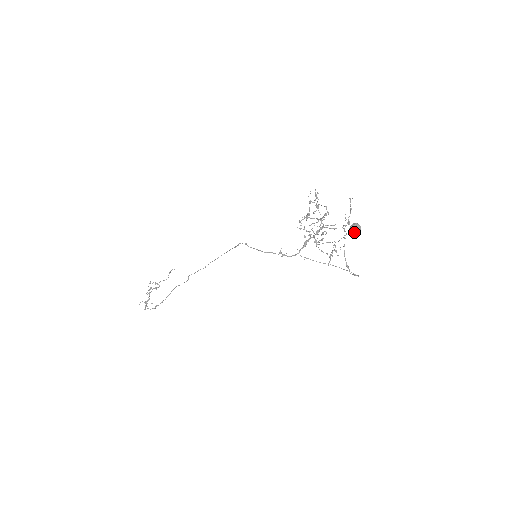
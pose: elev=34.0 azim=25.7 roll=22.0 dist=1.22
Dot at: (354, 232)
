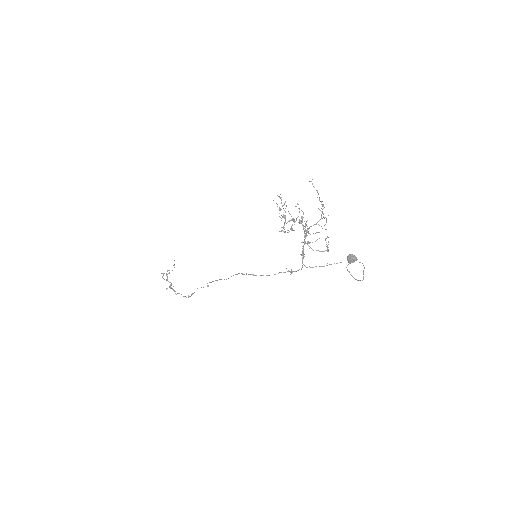
Dot at: occluded
